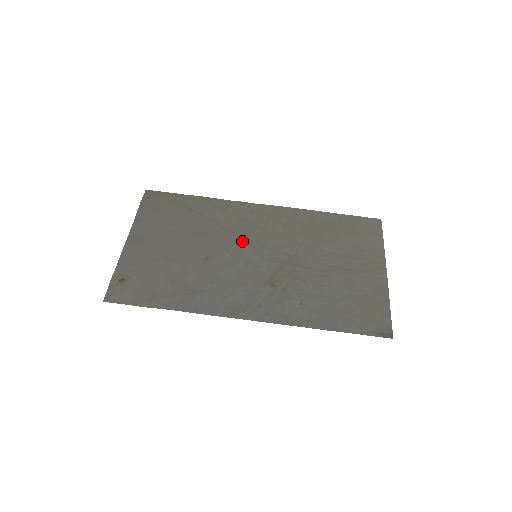
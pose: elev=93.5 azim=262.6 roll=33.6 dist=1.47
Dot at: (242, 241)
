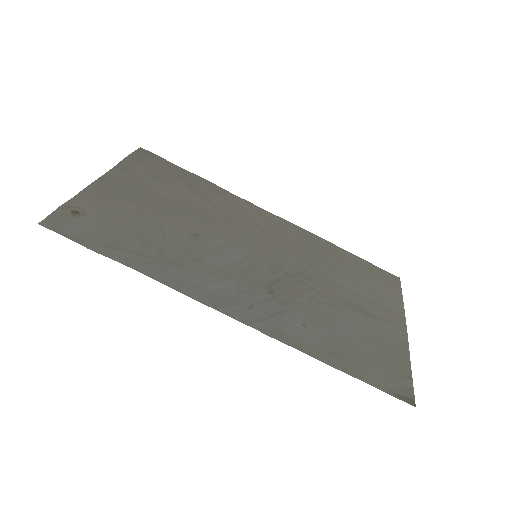
Dot at: (242, 236)
